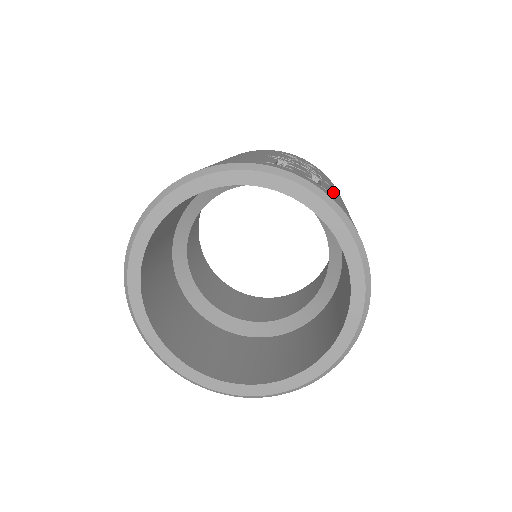
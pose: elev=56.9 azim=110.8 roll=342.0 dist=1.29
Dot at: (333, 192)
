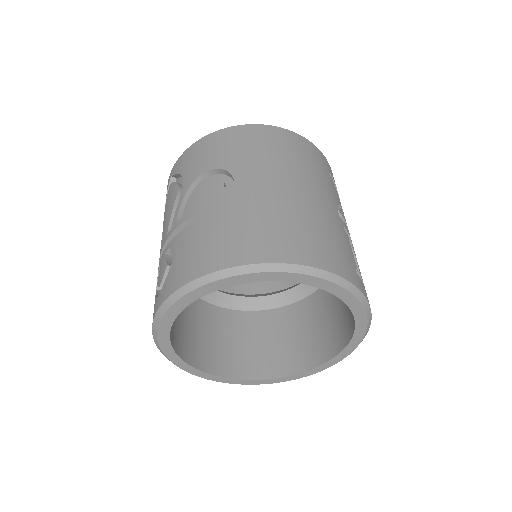
Dot at: occluded
